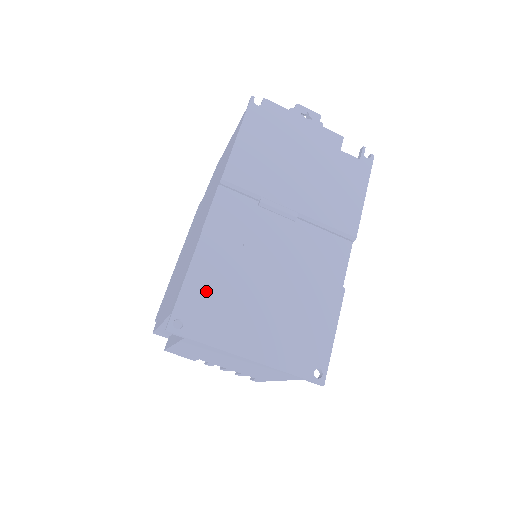
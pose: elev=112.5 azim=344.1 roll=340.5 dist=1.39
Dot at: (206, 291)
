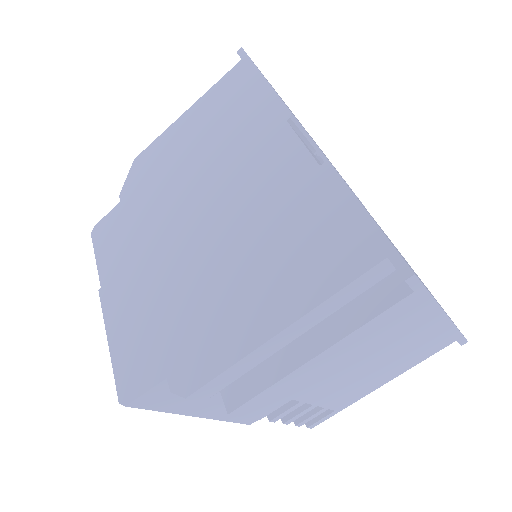
Dot at: occluded
